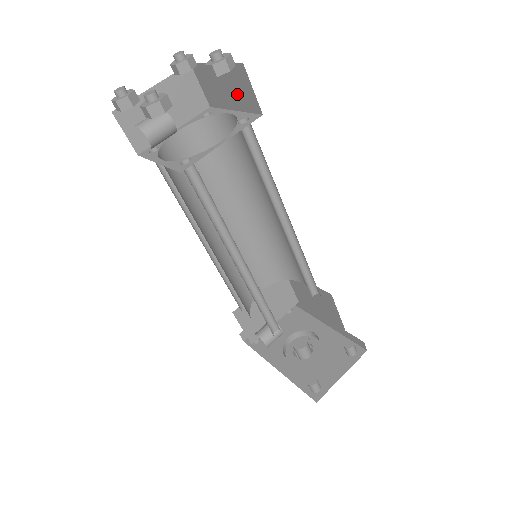
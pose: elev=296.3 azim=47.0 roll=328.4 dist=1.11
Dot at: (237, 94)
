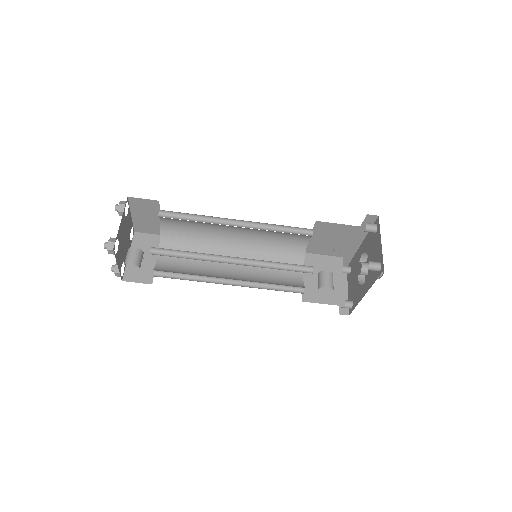
Dot at: (149, 211)
